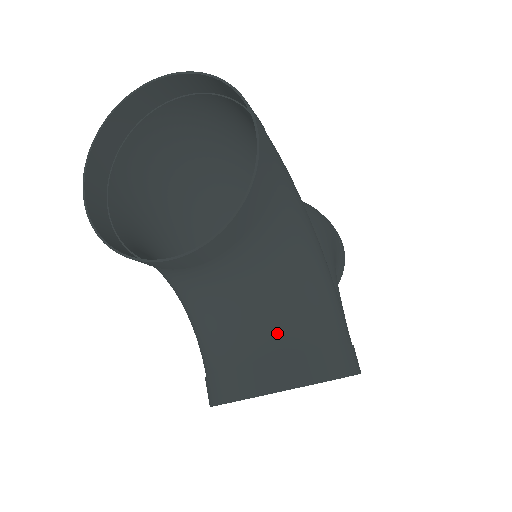
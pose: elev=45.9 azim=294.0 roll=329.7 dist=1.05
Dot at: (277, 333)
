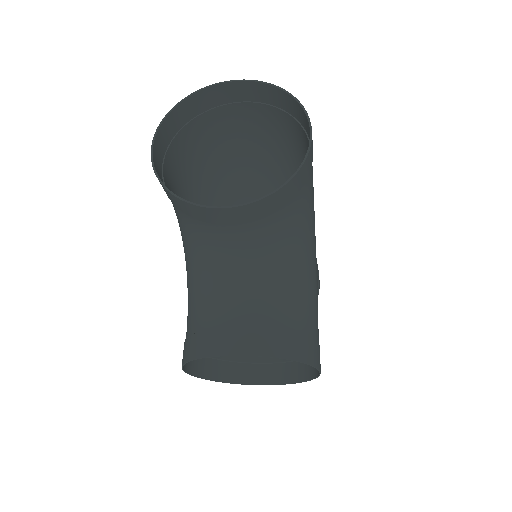
Dot at: (268, 309)
